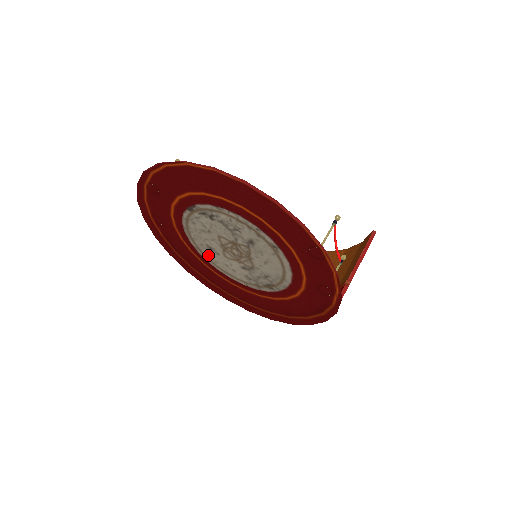
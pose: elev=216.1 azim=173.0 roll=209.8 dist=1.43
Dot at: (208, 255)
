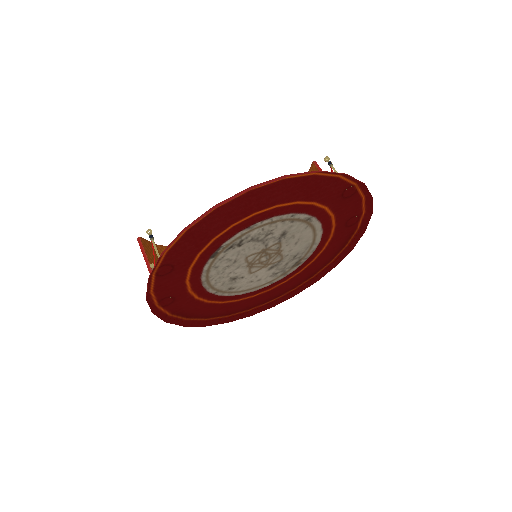
Dot at: (230, 289)
